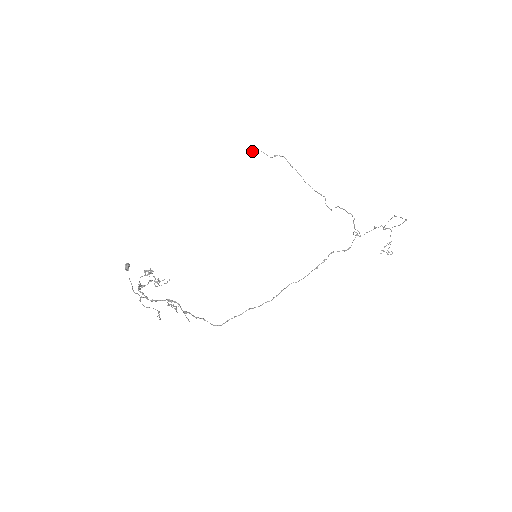
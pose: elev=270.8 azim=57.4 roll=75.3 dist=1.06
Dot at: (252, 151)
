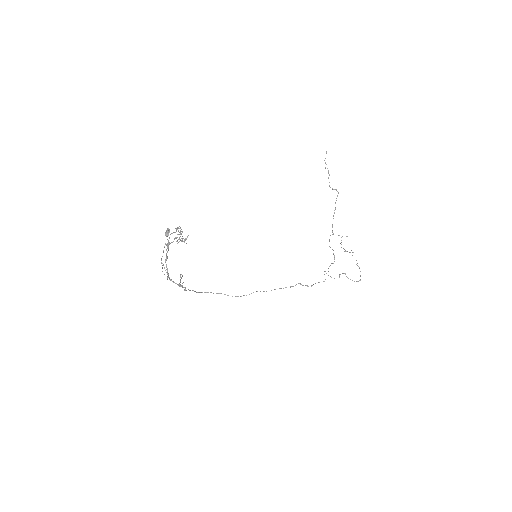
Dot at: occluded
